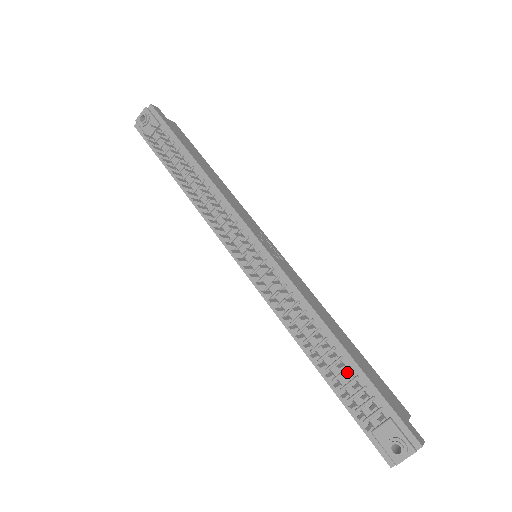
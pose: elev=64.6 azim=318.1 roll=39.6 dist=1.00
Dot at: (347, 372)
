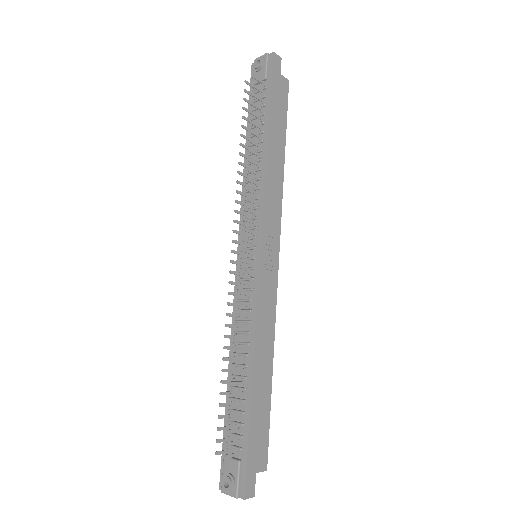
Dot at: (241, 402)
